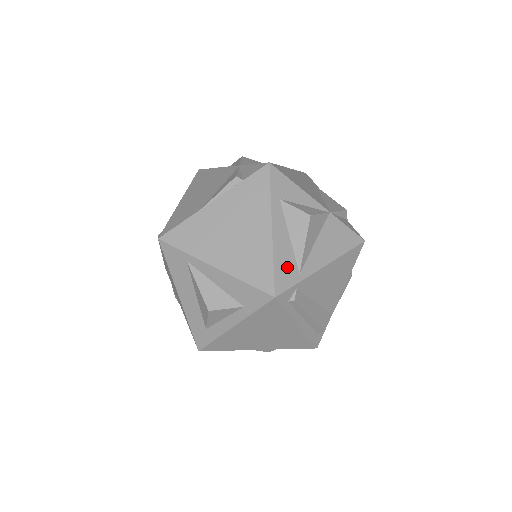
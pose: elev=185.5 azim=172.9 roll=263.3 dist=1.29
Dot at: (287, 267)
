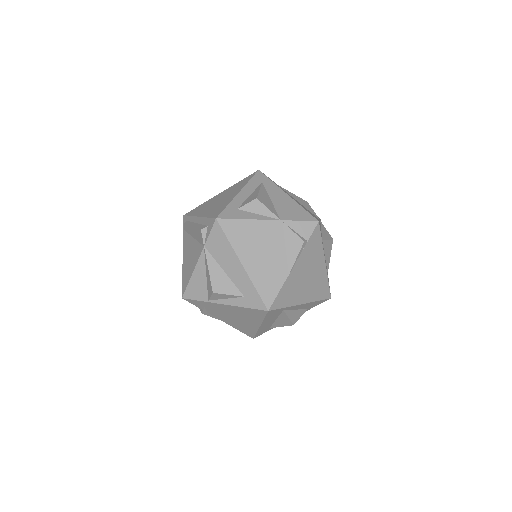
Dot at: occluded
